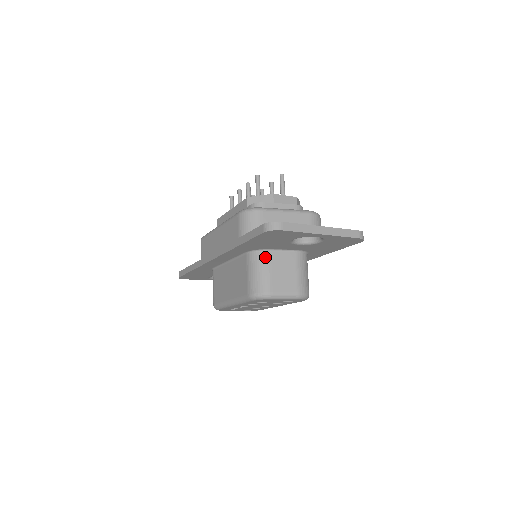
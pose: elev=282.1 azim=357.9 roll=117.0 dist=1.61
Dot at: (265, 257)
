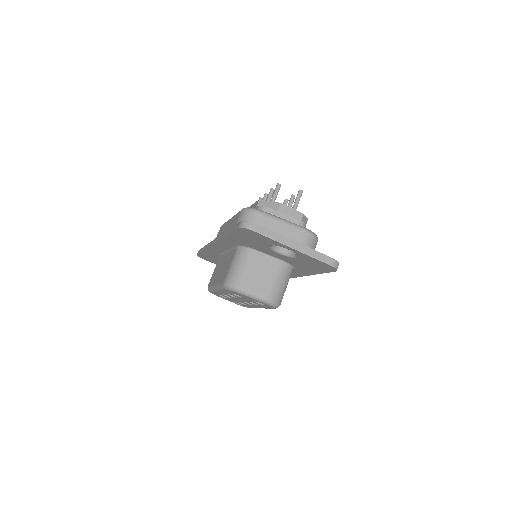
Dot at: (249, 255)
